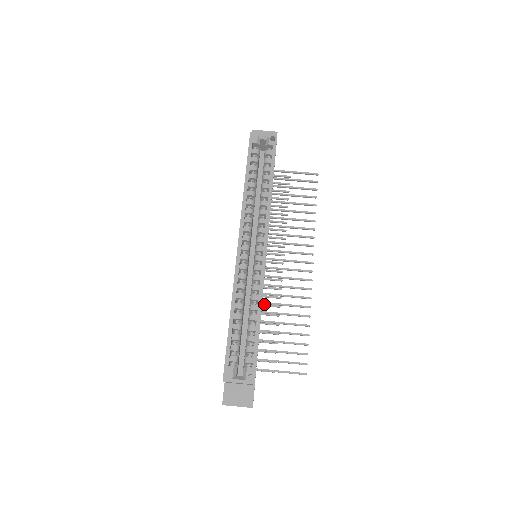
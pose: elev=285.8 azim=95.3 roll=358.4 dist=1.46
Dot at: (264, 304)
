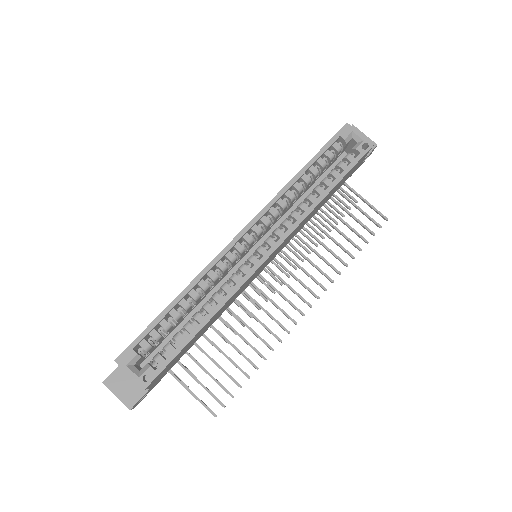
Dot at: occluded
